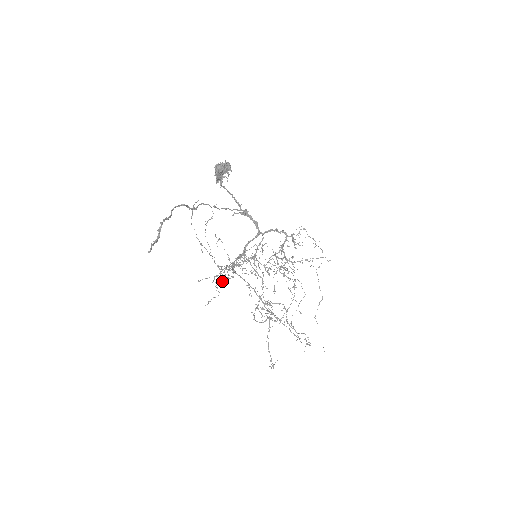
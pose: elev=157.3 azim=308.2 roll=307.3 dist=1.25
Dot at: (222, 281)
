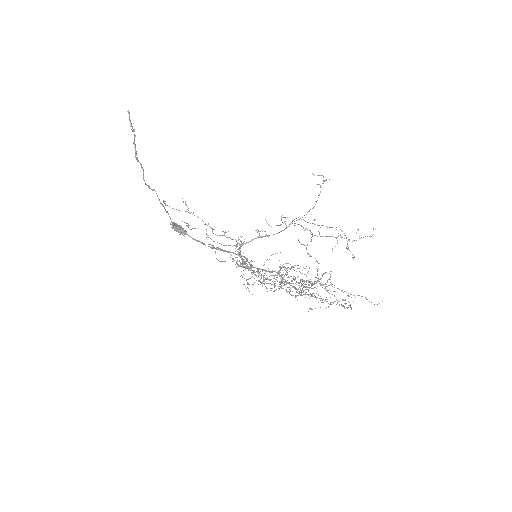
Dot at: occluded
